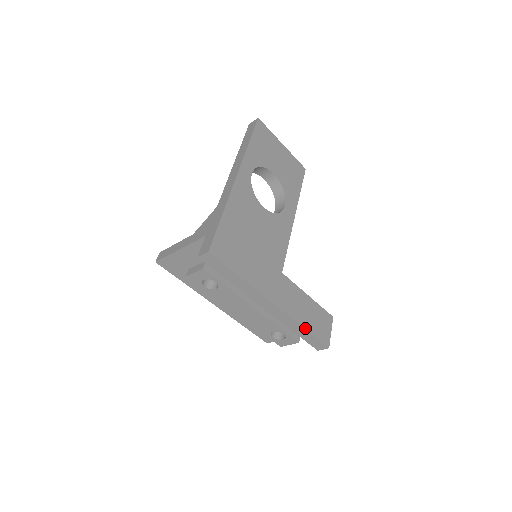
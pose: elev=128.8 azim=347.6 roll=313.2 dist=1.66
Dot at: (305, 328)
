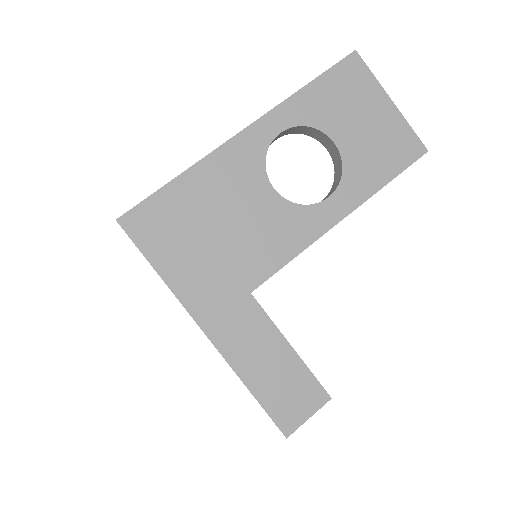
Dot at: (249, 388)
